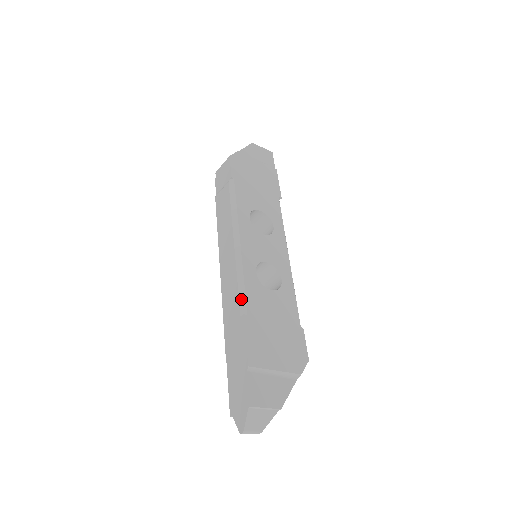
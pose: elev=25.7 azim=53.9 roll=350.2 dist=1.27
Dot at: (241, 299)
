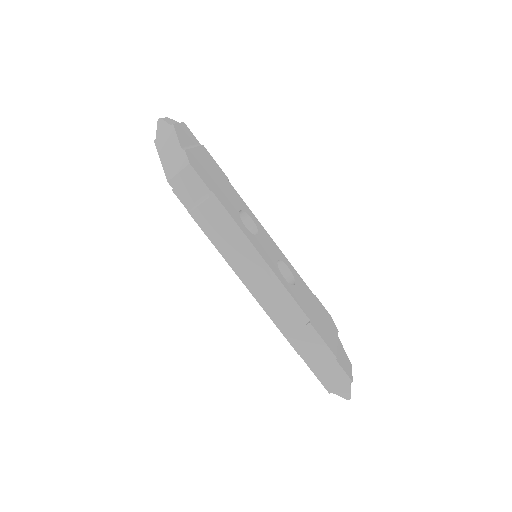
Dot at: (298, 311)
